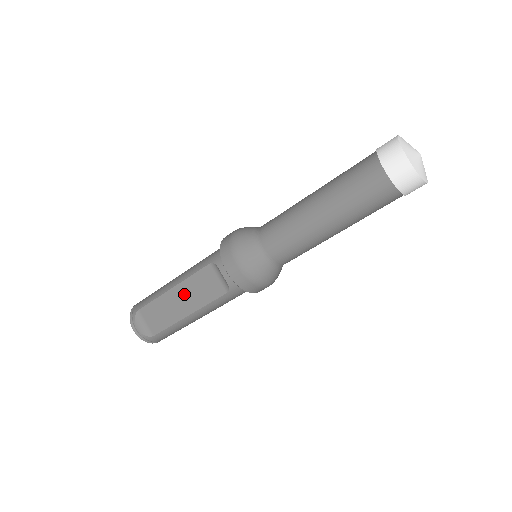
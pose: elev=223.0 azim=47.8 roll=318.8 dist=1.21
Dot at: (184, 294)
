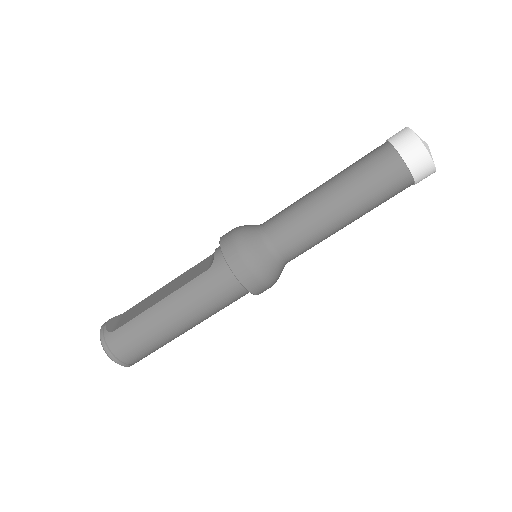
Dot at: (172, 285)
